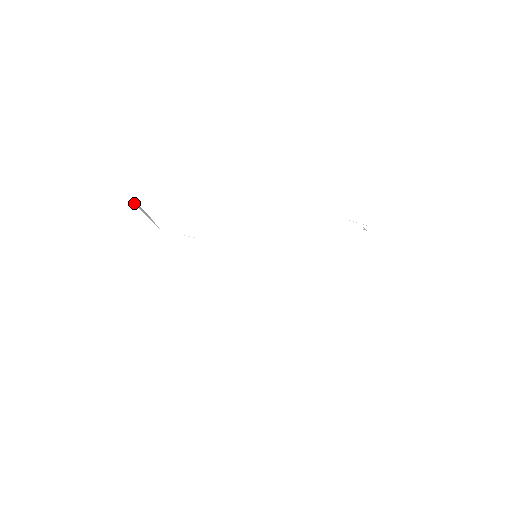
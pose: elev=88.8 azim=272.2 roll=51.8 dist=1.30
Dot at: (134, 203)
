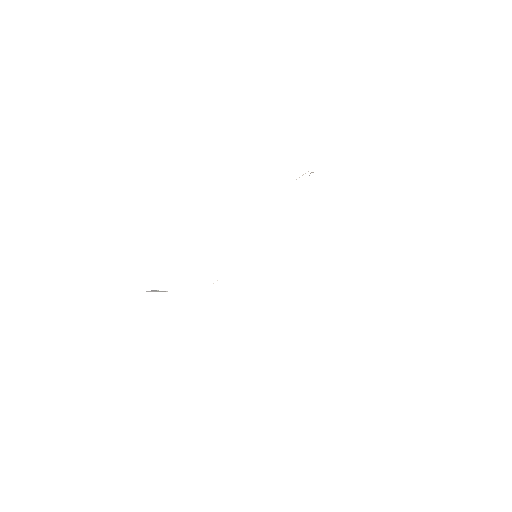
Dot at: occluded
